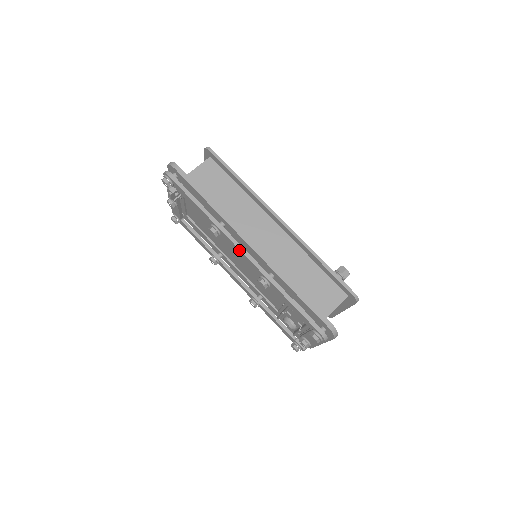
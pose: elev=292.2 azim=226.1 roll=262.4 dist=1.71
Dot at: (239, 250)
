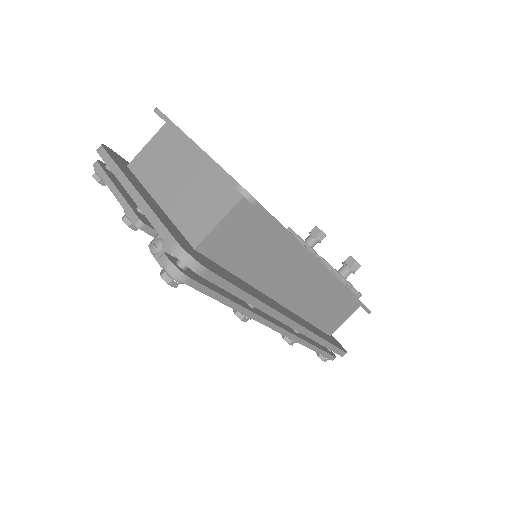
Dot at: (275, 330)
